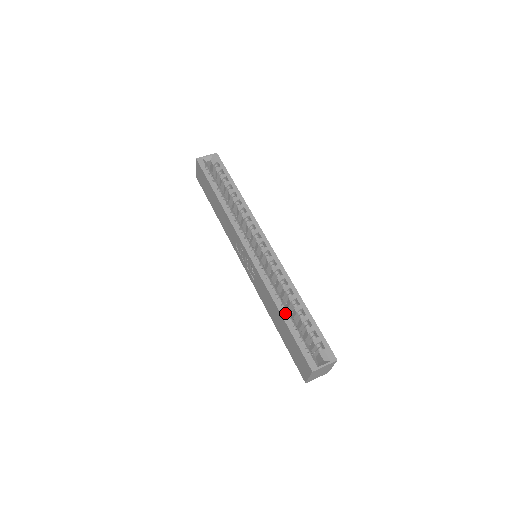
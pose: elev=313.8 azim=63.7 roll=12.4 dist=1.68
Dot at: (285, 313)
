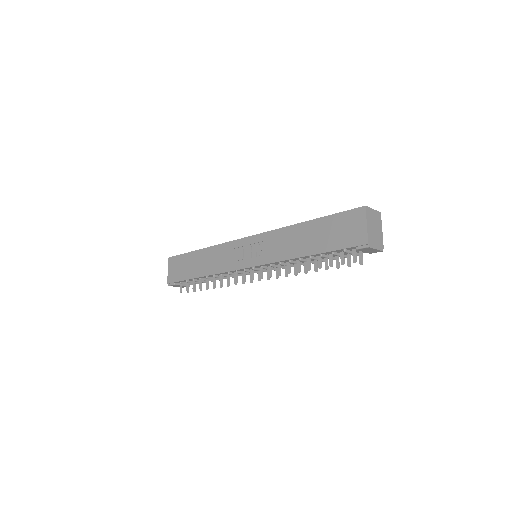
Dot at: occluded
